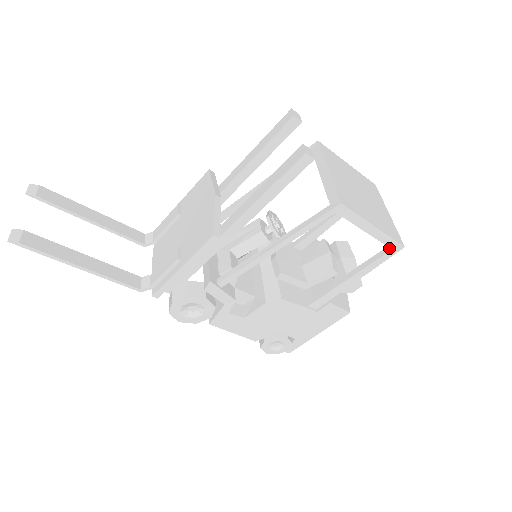
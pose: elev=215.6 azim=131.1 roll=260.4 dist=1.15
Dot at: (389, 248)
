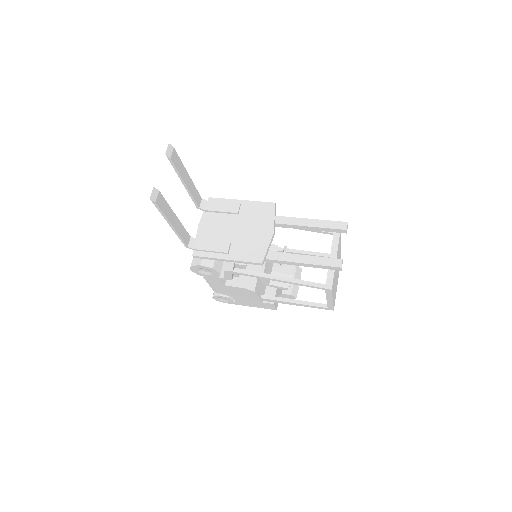
Dot at: occluded
